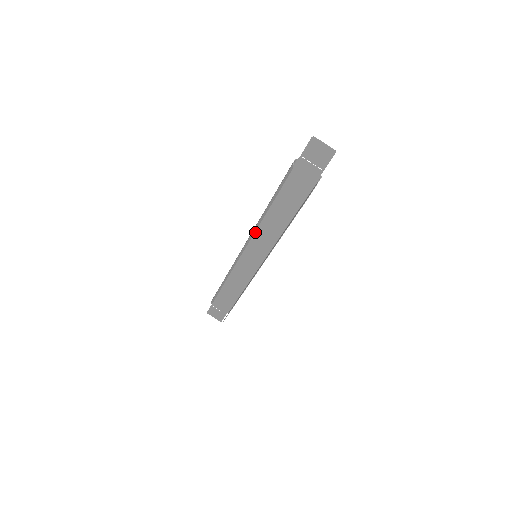
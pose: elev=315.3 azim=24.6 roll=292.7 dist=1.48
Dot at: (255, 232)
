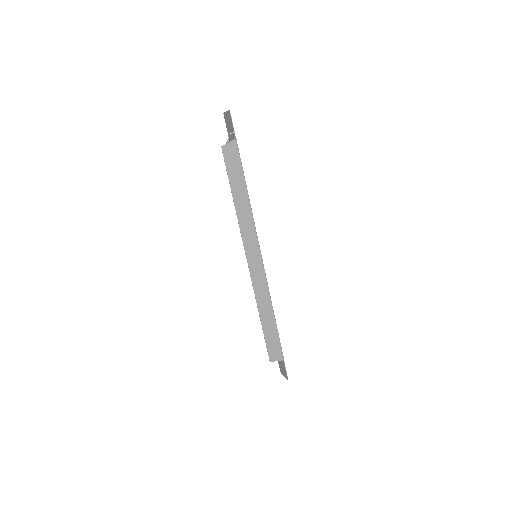
Dot at: occluded
